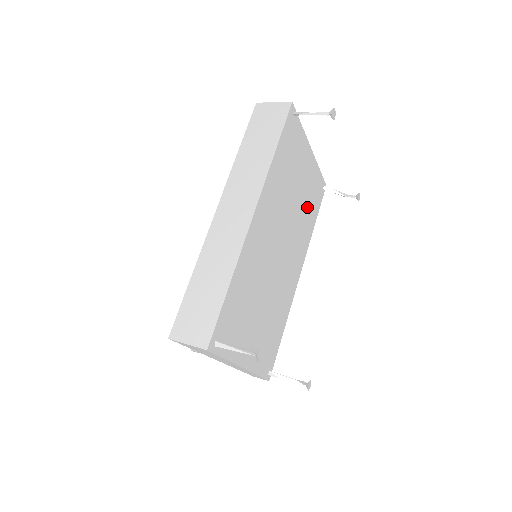
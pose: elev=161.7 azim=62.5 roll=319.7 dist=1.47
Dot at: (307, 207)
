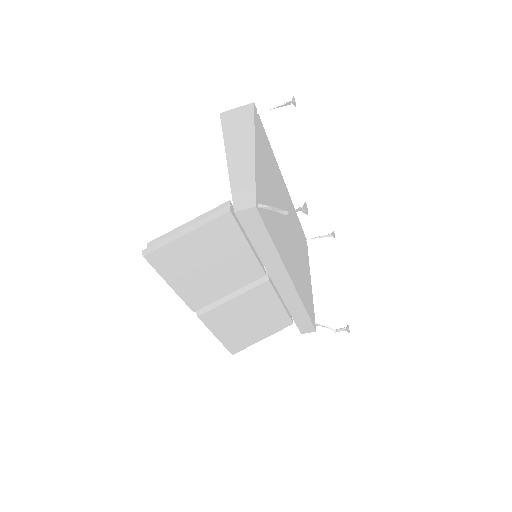
Dot at: (304, 285)
